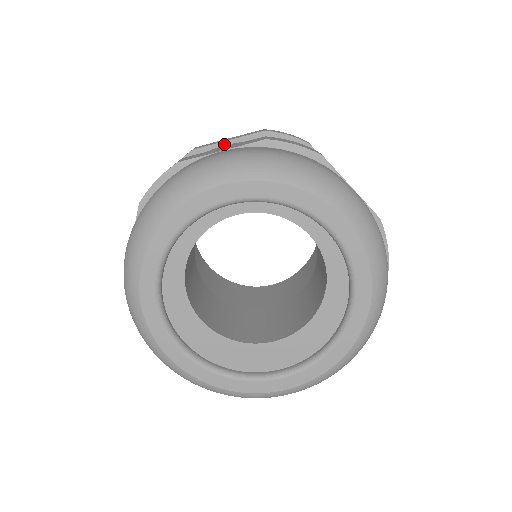
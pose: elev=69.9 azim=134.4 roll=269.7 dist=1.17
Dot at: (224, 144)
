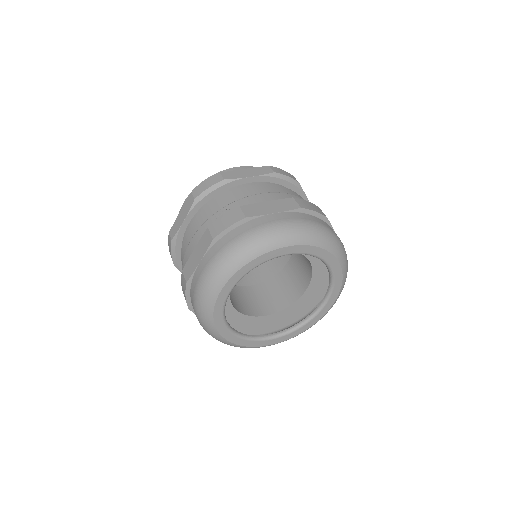
Dot at: (247, 179)
